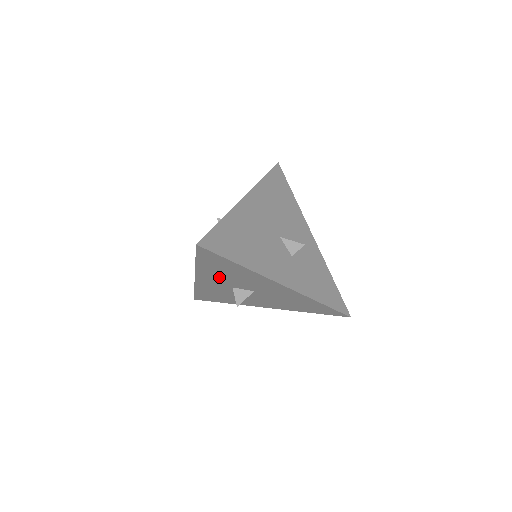
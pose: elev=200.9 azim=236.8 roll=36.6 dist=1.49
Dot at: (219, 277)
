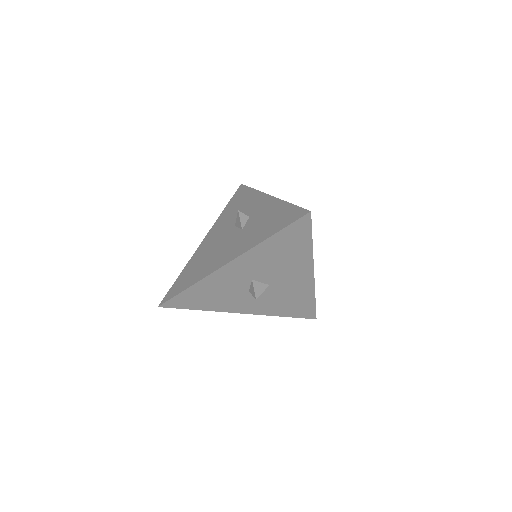
Dot at: (260, 262)
